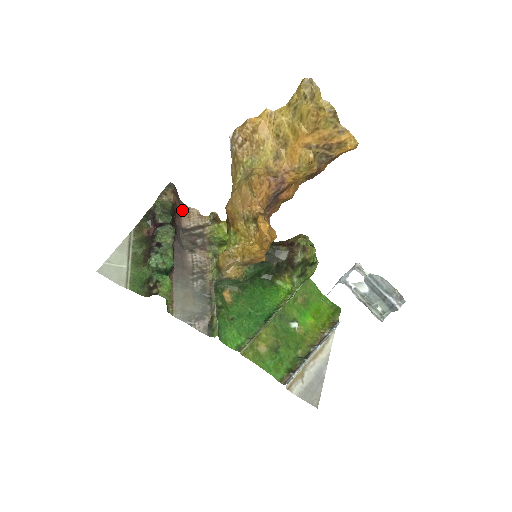
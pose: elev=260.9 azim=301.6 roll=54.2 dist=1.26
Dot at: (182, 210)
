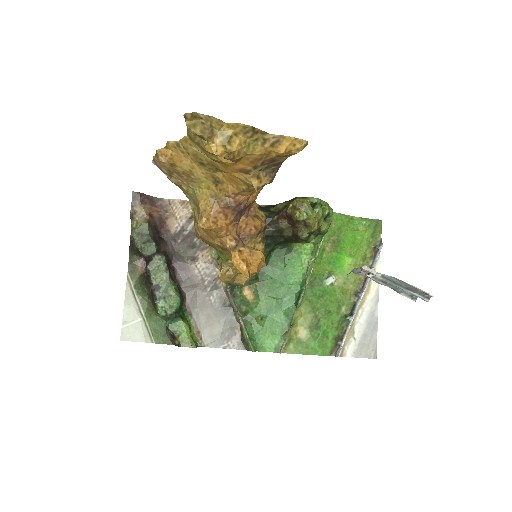
Dot at: (162, 215)
